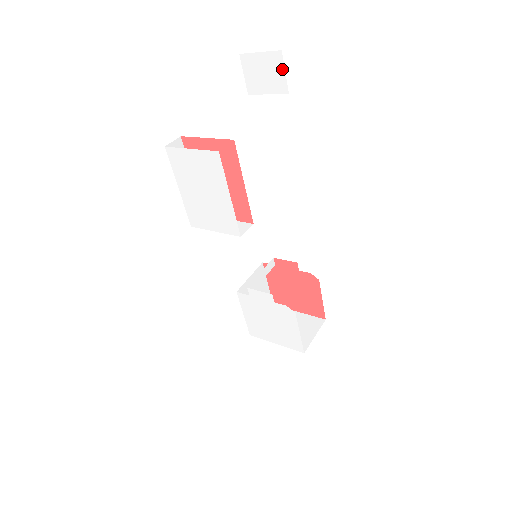
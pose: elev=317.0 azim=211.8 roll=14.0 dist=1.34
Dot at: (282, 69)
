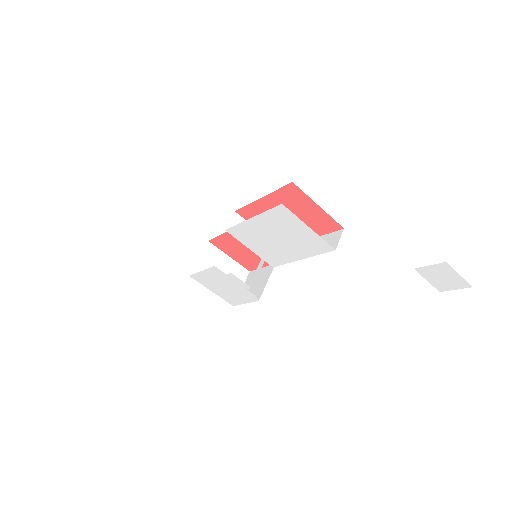
Dot at: (457, 288)
